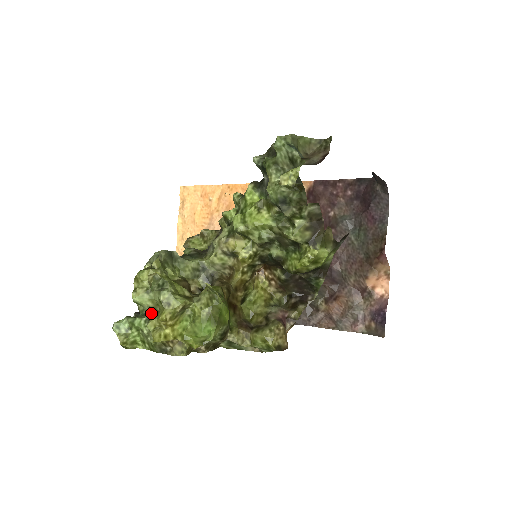
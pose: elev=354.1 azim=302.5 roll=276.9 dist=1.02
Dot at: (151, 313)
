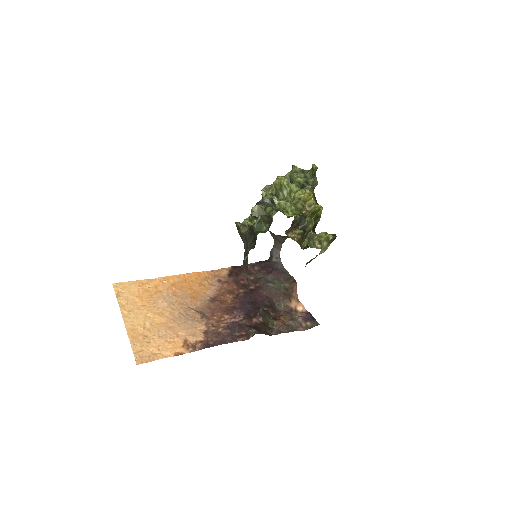
Dot at: (287, 198)
